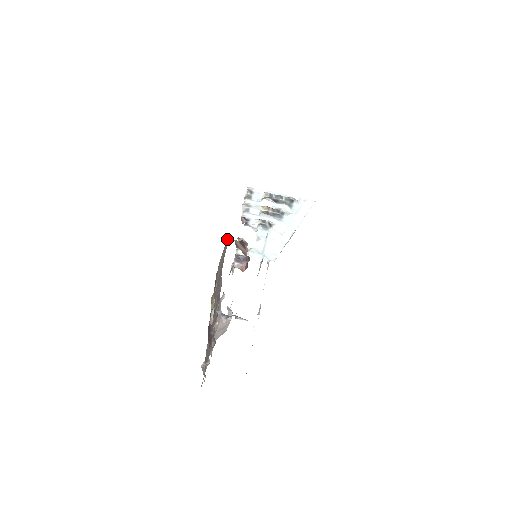
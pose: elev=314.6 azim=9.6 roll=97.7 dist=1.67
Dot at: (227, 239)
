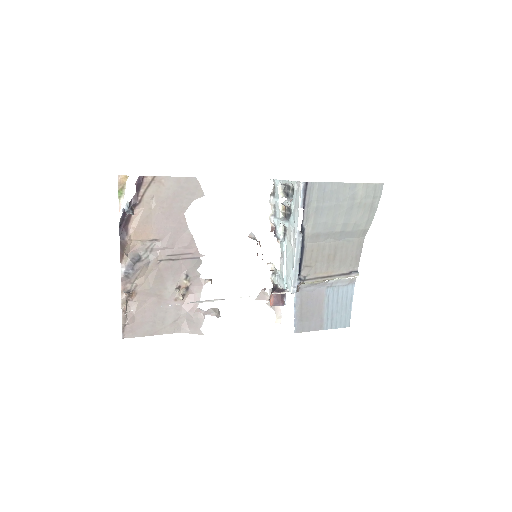
Dot at: (200, 186)
